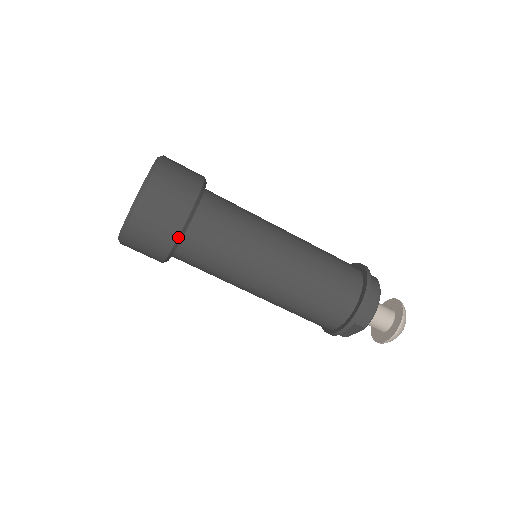
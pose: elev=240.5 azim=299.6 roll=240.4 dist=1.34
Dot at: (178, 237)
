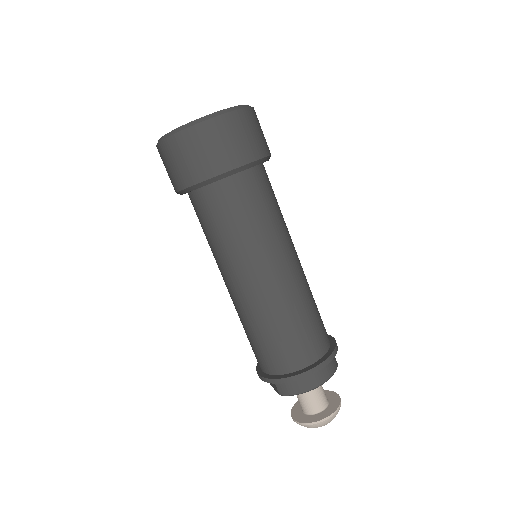
Dot at: (189, 187)
